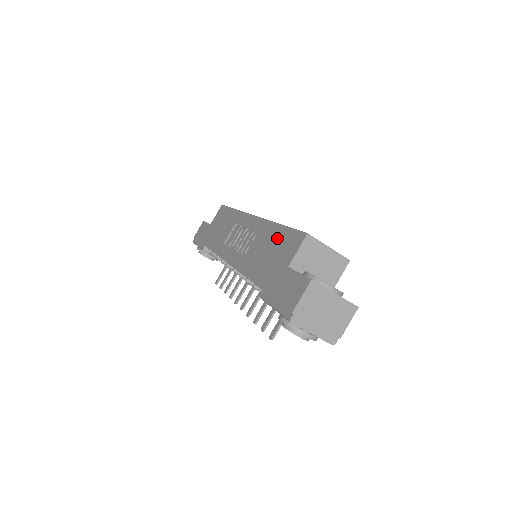
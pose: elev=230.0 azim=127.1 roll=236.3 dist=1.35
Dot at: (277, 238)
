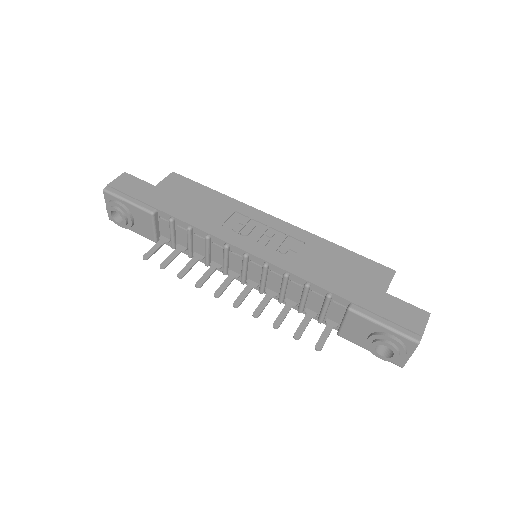
Dot at: (346, 259)
